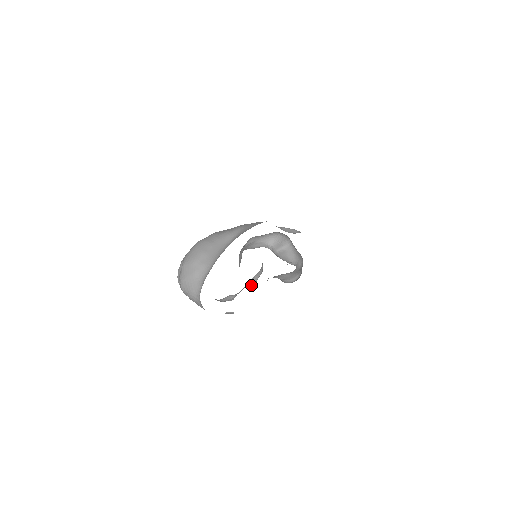
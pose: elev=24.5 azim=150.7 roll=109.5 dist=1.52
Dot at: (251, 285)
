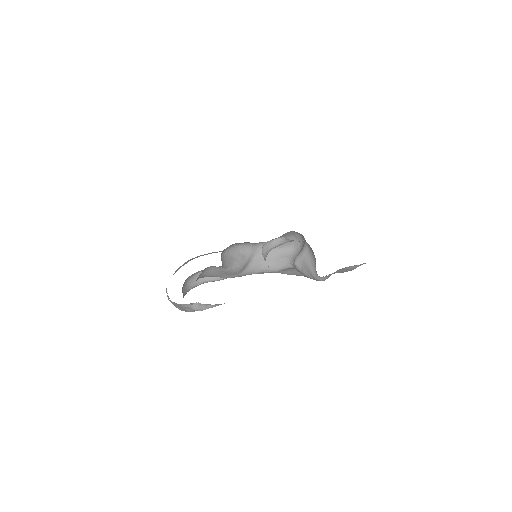
Dot at: occluded
